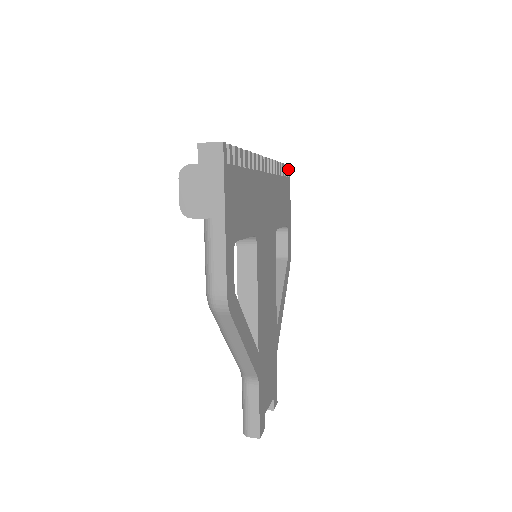
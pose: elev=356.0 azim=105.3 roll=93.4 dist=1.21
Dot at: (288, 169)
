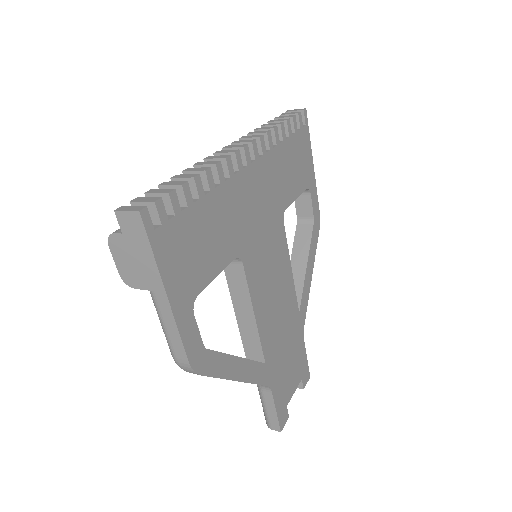
Dot at: (303, 115)
